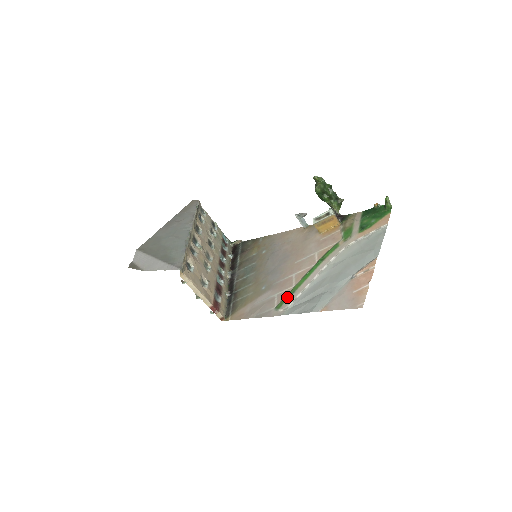
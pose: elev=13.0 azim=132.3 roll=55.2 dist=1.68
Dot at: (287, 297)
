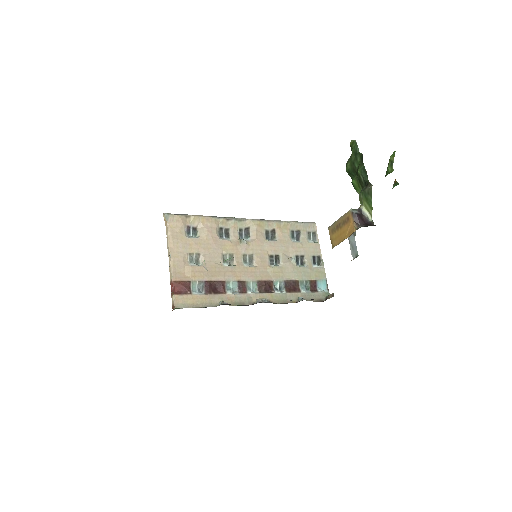
Dot at: occluded
